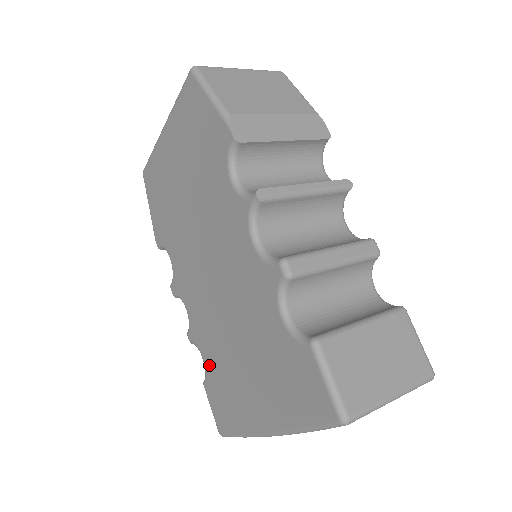
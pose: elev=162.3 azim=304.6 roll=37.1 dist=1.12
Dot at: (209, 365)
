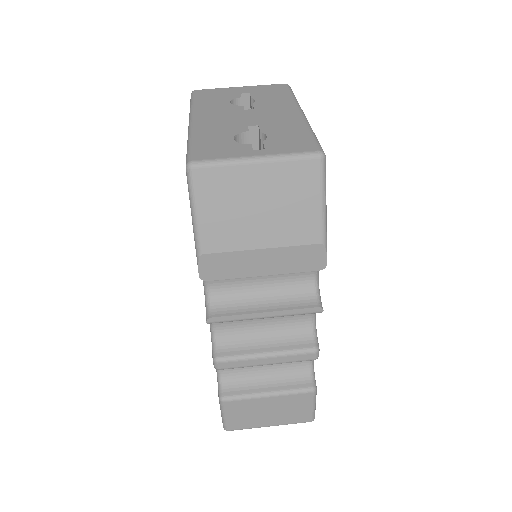
Dot at: occluded
